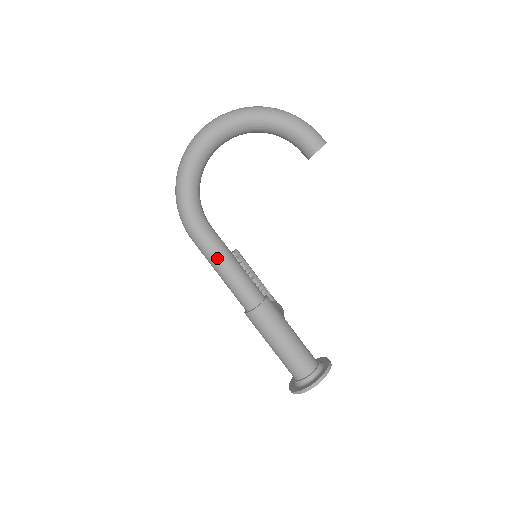
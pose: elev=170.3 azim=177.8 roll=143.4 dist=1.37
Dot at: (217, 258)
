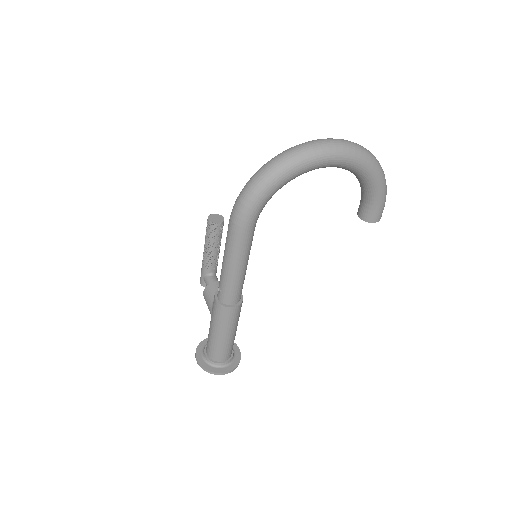
Dot at: (241, 257)
